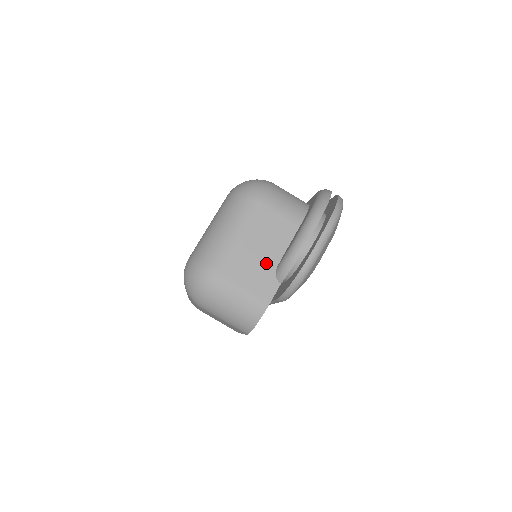
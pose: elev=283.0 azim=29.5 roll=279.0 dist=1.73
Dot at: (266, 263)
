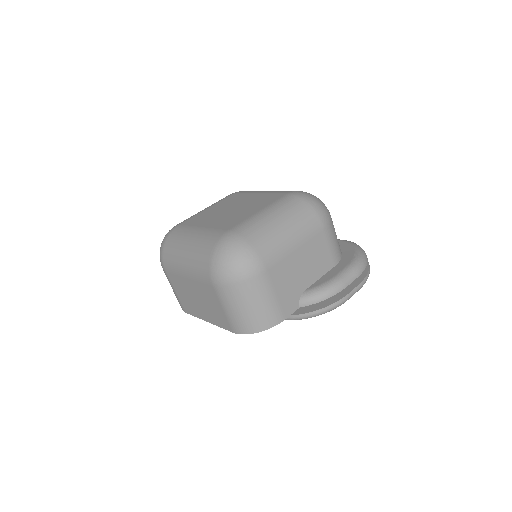
Dot at: (300, 282)
